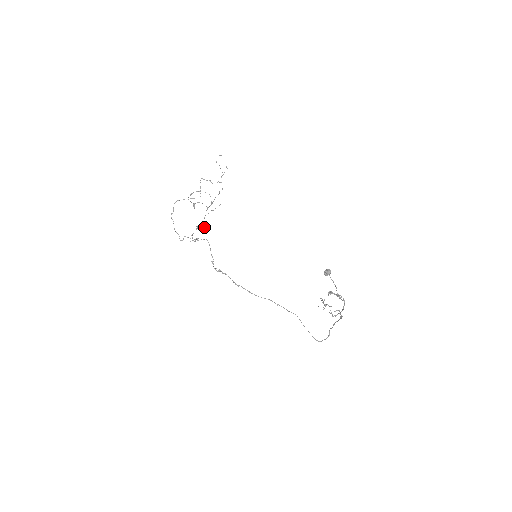
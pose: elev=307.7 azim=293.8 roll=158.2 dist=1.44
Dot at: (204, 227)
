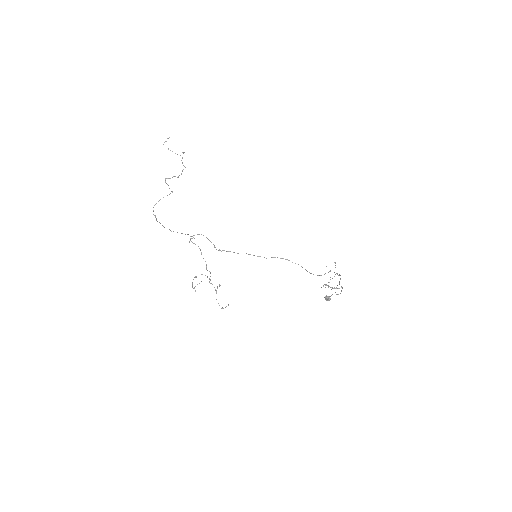
Dot at: occluded
